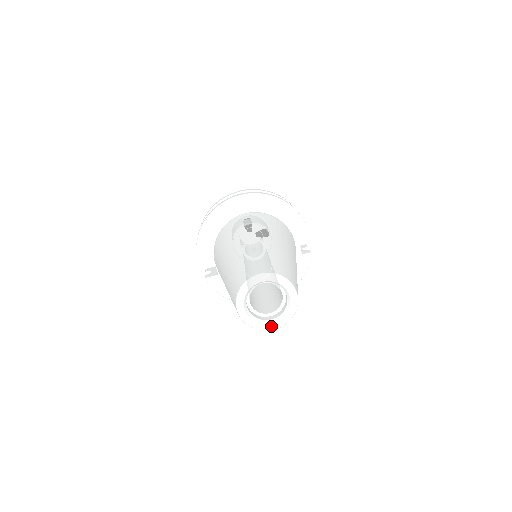
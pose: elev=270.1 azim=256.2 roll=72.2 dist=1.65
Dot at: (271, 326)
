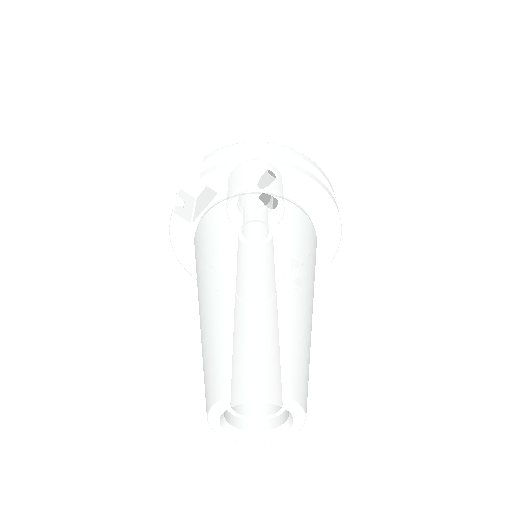
Dot at: (230, 436)
